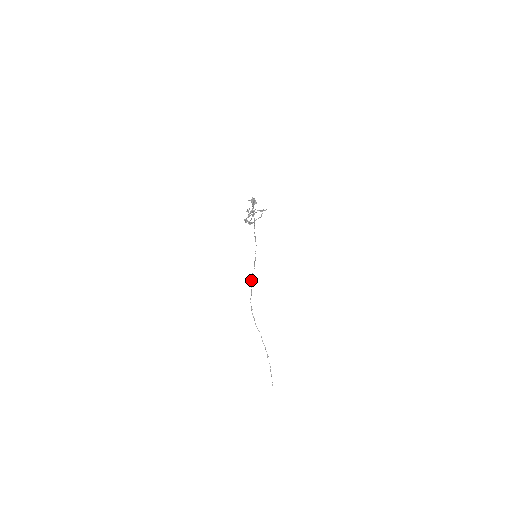
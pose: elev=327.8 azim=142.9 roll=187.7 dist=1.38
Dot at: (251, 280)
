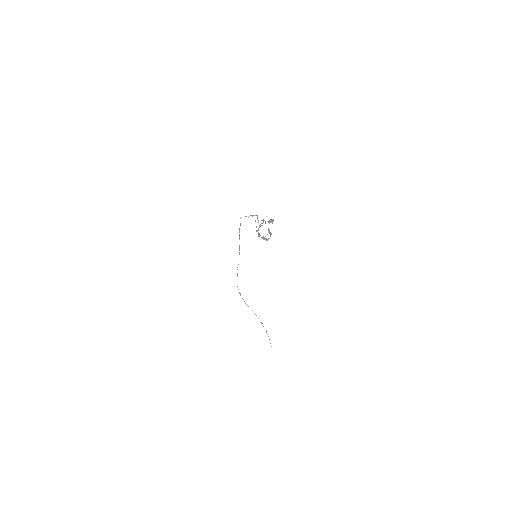
Dot at: occluded
